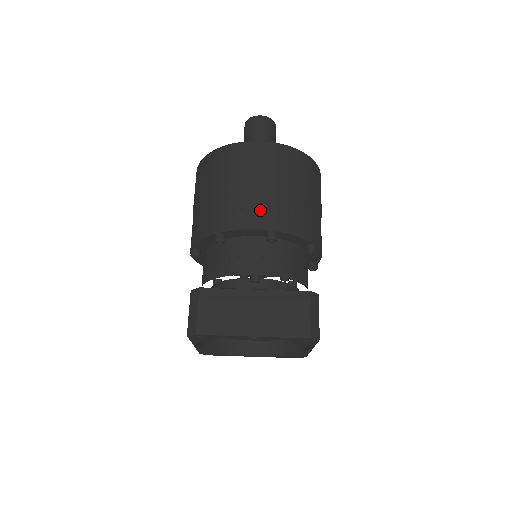
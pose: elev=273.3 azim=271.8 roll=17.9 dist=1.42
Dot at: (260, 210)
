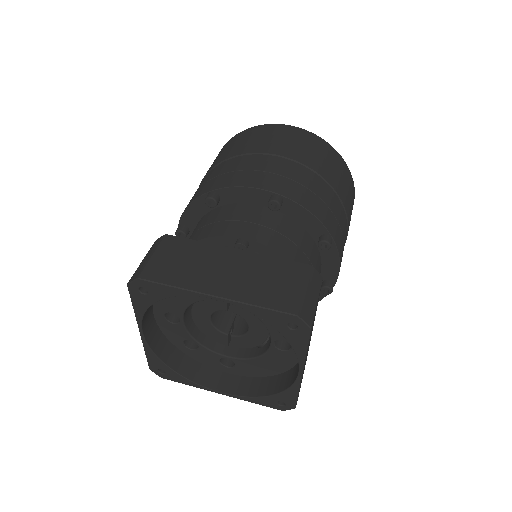
Dot at: (269, 174)
